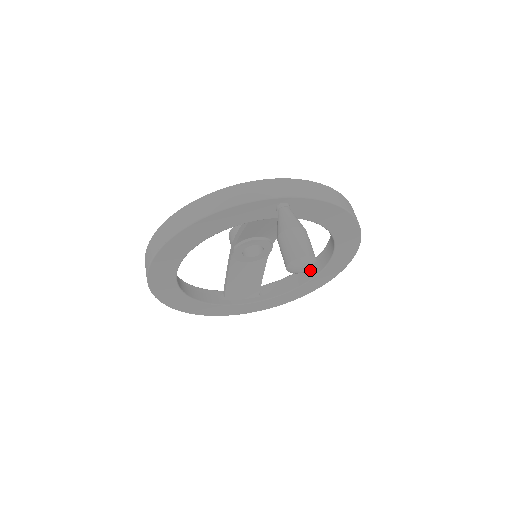
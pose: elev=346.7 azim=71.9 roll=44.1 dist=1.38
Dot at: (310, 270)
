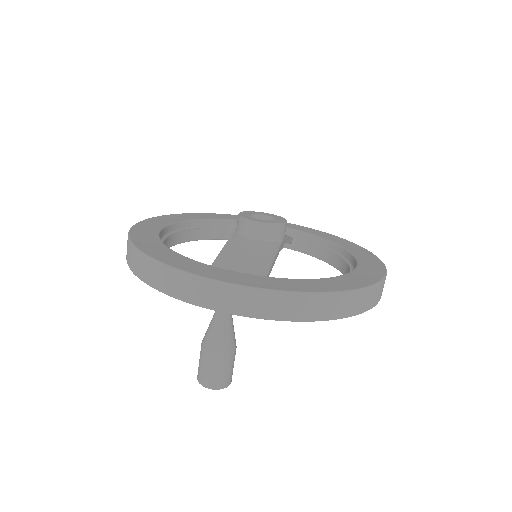
Dot at: (342, 262)
